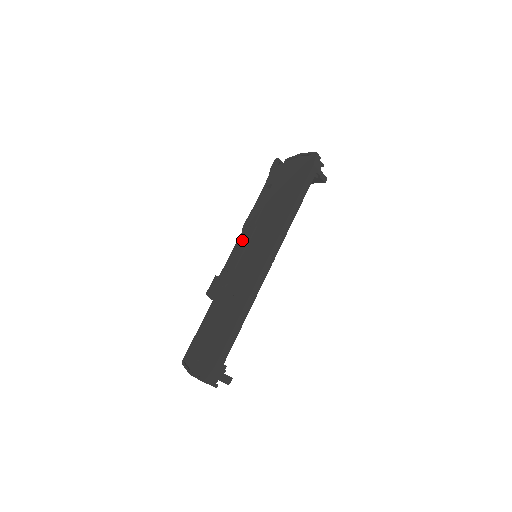
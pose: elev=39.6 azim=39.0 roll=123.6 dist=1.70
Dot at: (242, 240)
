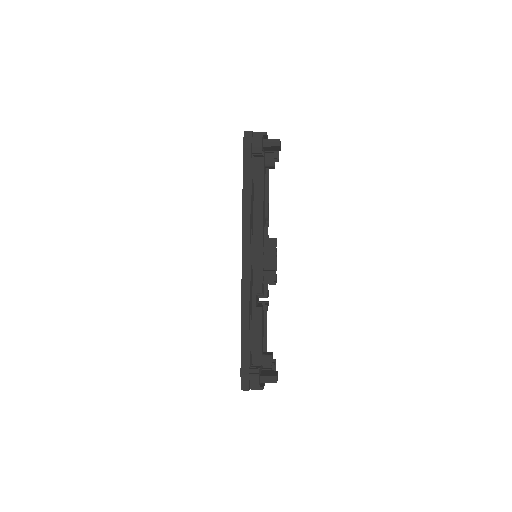
Dot at: occluded
